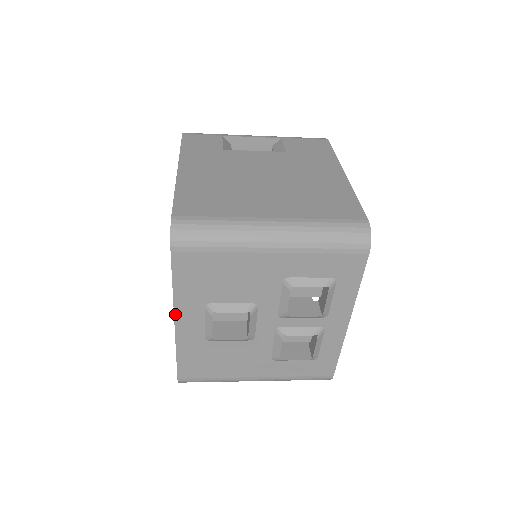
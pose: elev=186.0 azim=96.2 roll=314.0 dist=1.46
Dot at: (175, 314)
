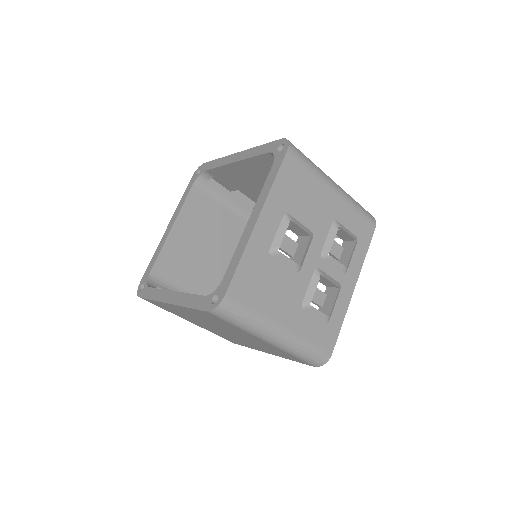
Dot at: (262, 209)
